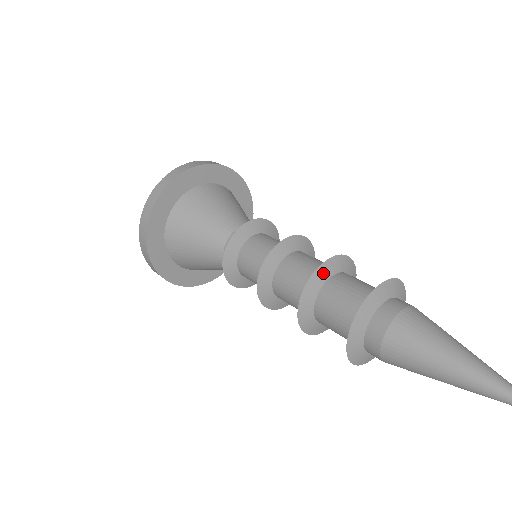
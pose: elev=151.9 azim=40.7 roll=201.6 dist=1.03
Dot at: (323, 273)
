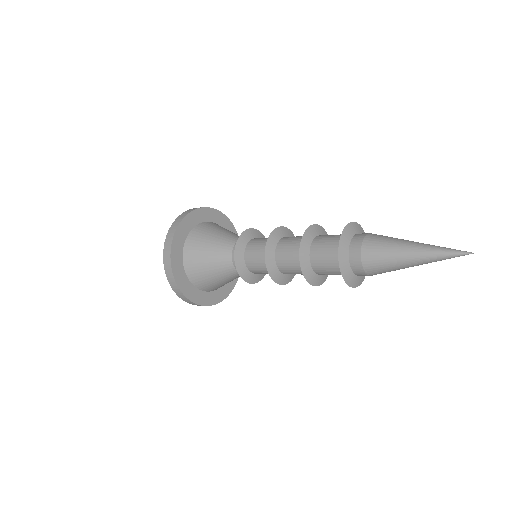
Dot at: (304, 251)
